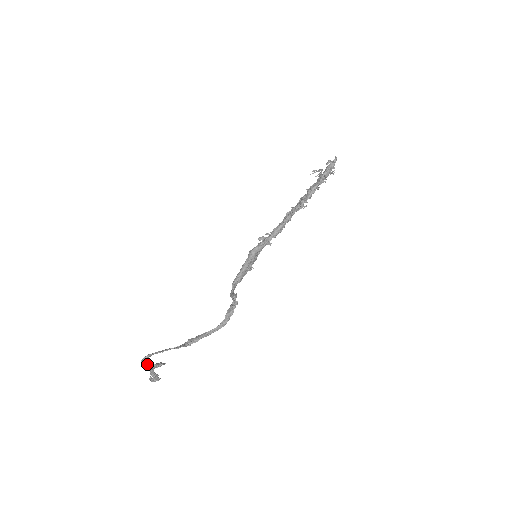
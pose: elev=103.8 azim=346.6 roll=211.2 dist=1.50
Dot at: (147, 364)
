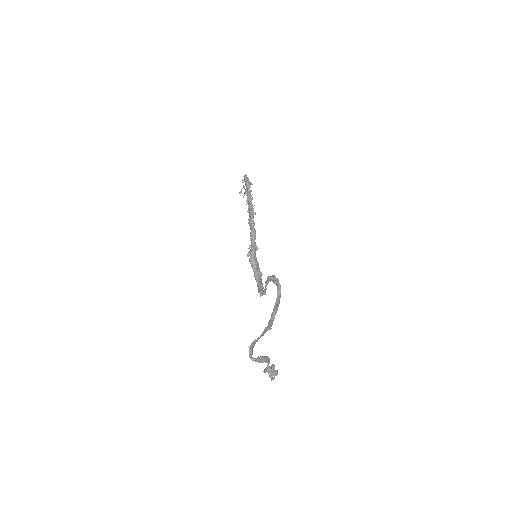
Dot at: (256, 359)
